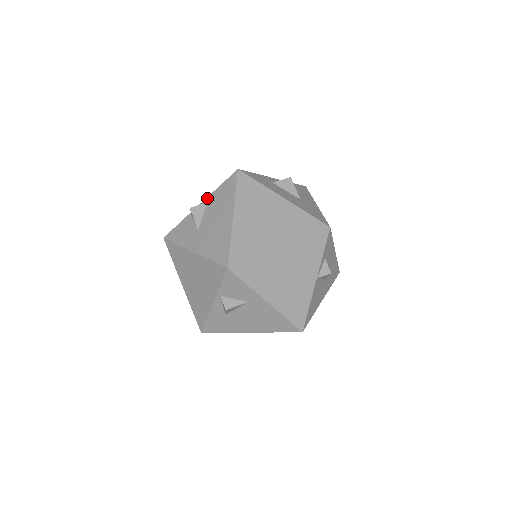
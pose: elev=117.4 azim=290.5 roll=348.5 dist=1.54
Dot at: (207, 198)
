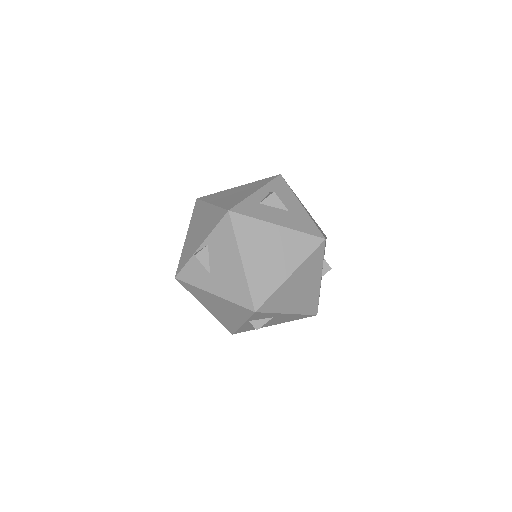
Dot at: (206, 240)
